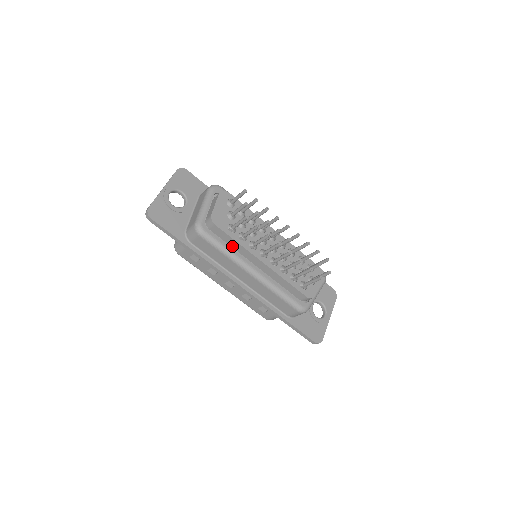
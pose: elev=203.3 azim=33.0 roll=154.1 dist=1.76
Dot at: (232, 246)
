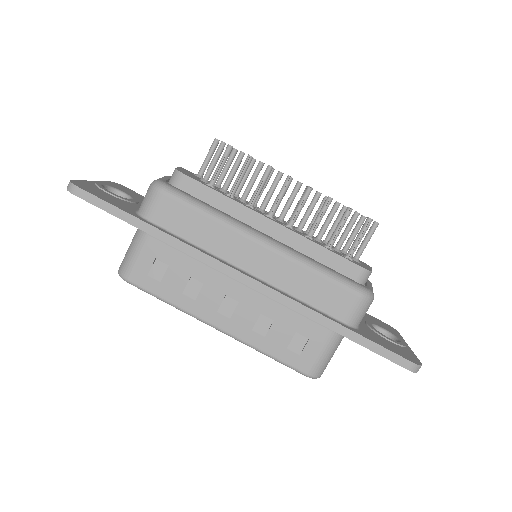
Dot at: occluded
